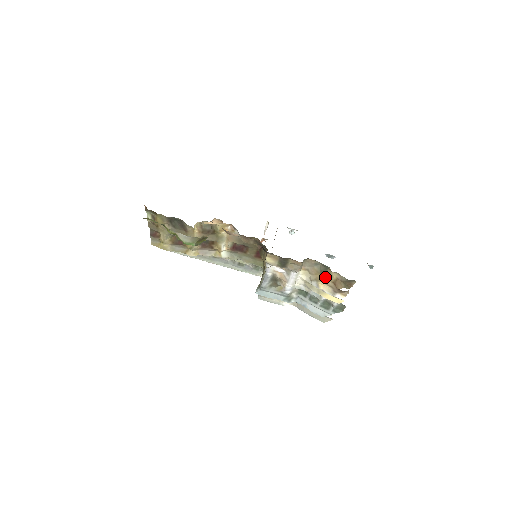
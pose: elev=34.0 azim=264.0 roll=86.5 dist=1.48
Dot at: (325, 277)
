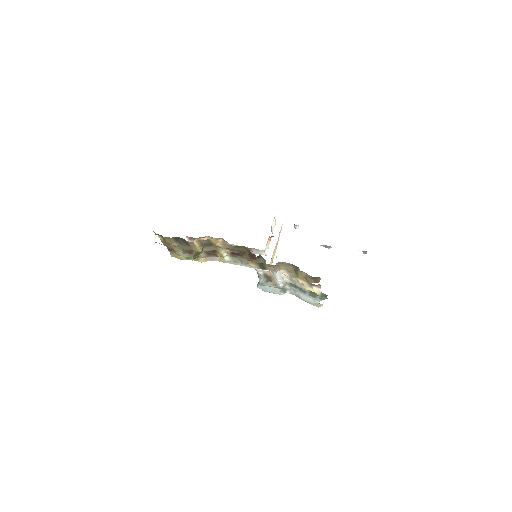
Dot at: (299, 274)
